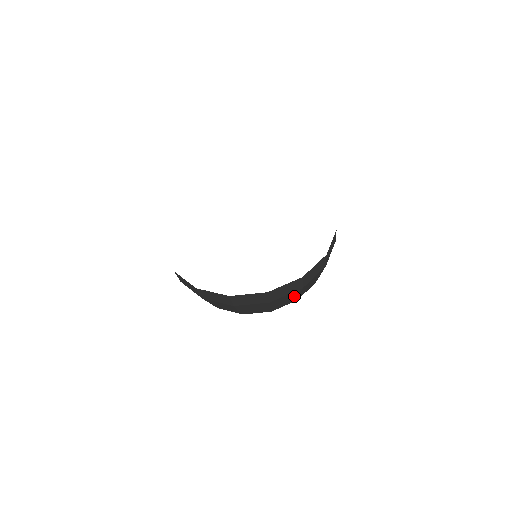
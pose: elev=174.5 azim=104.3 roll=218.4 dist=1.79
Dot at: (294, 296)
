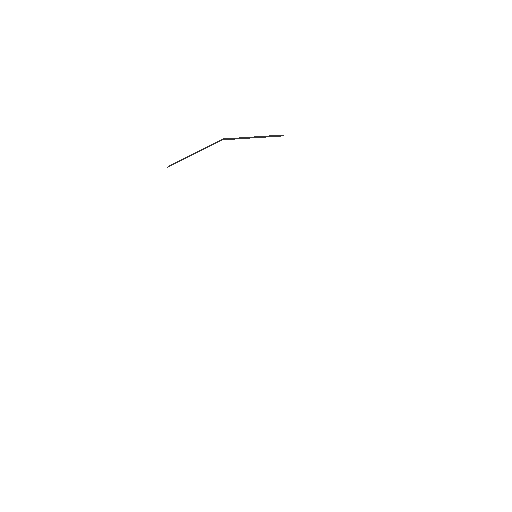
Dot at: occluded
